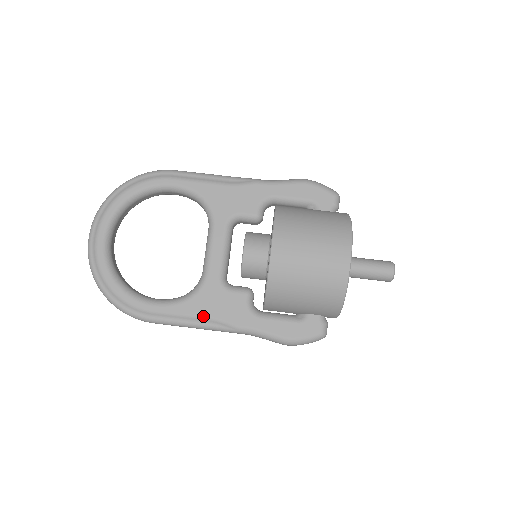
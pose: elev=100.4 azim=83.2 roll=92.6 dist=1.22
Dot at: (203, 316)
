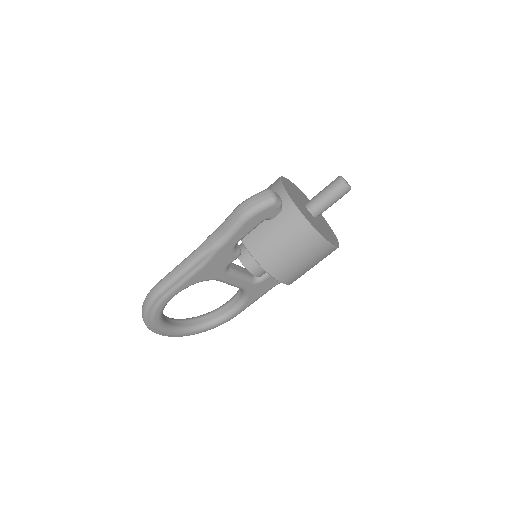
Dot at: occluded
